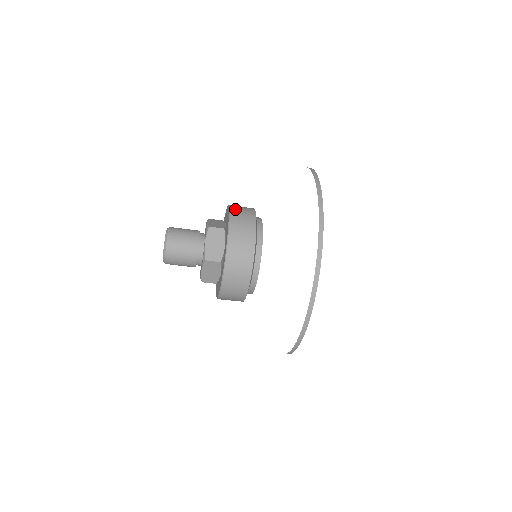
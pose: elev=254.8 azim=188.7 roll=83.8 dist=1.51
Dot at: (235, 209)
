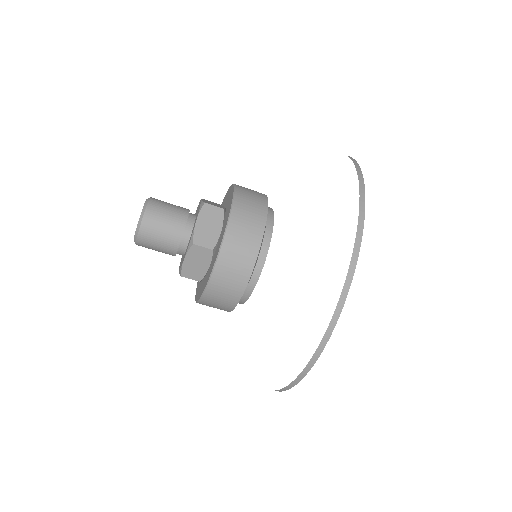
Dot at: (242, 187)
